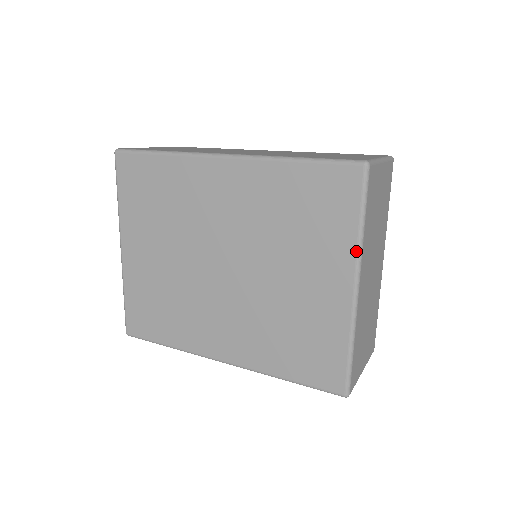
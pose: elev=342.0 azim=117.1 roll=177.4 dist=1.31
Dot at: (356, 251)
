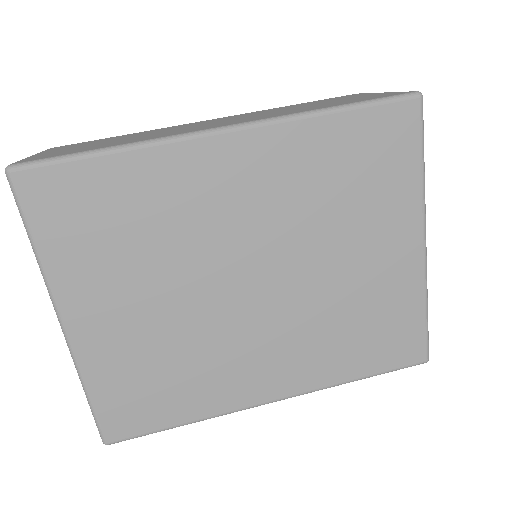
Dot at: (422, 200)
